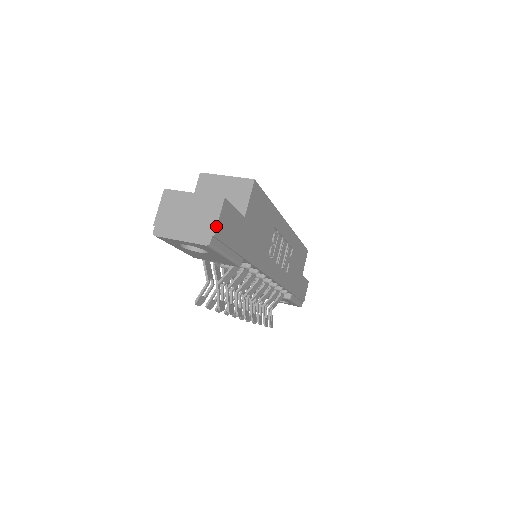
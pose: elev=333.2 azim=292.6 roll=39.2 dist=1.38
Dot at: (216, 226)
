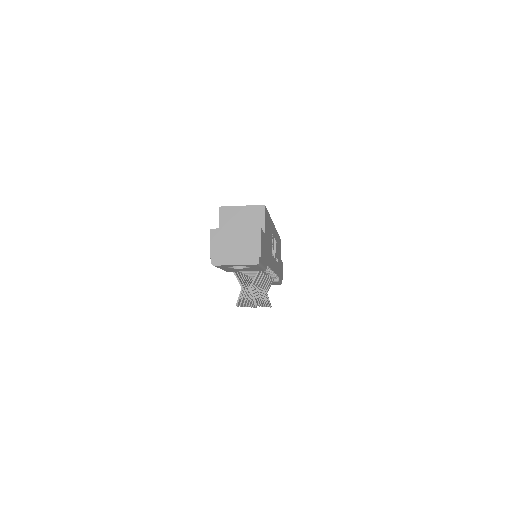
Dot at: (260, 249)
